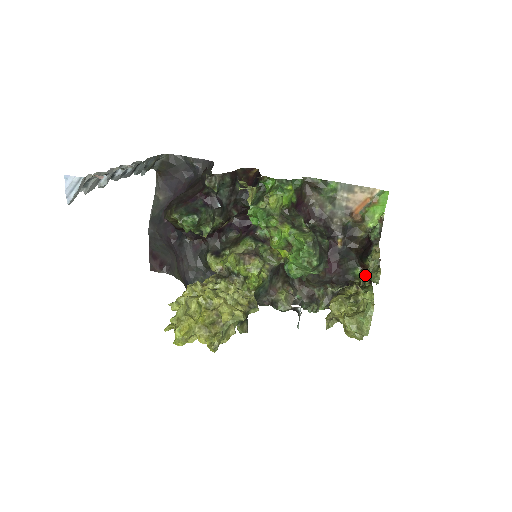
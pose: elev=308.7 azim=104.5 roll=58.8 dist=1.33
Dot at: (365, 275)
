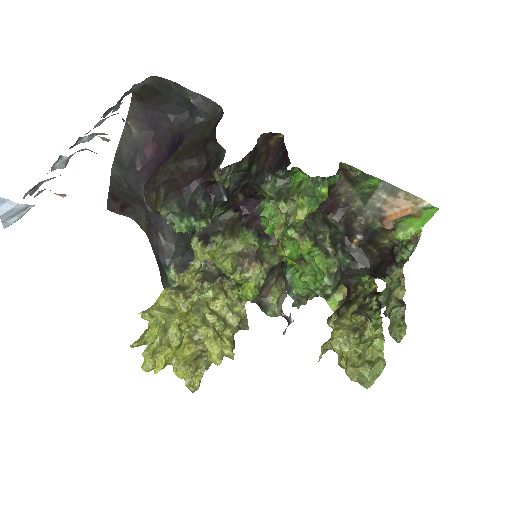
Dot at: (371, 283)
